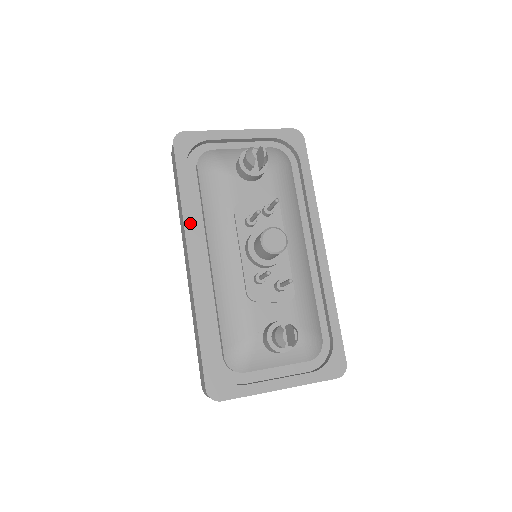
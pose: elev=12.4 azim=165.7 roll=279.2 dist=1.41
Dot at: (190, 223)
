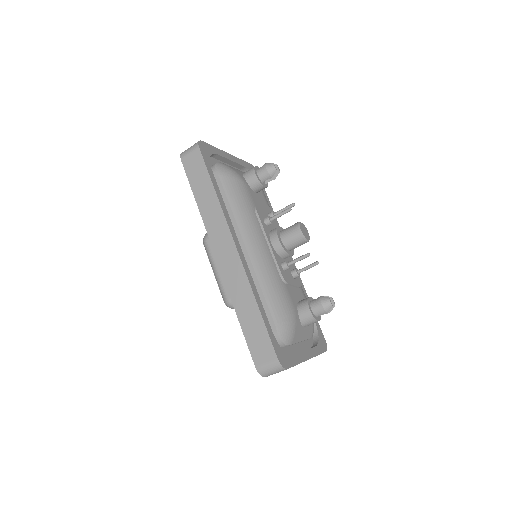
Dot at: (227, 216)
